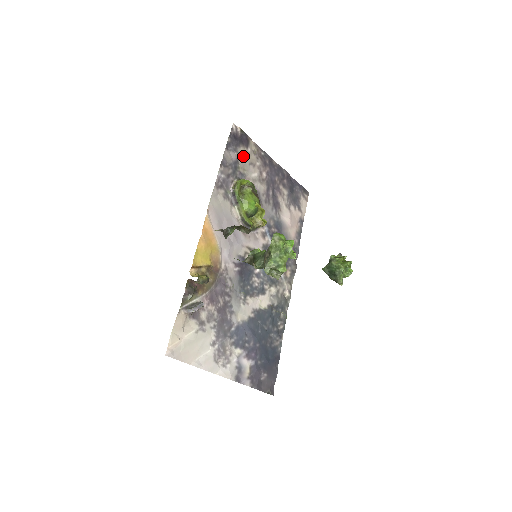
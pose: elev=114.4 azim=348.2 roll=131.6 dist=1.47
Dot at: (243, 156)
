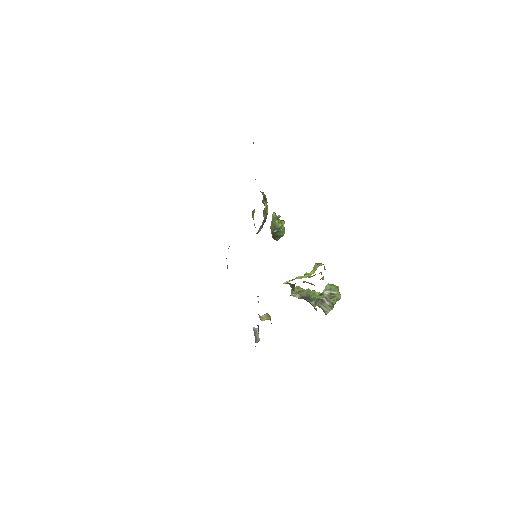
Dot at: occluded
